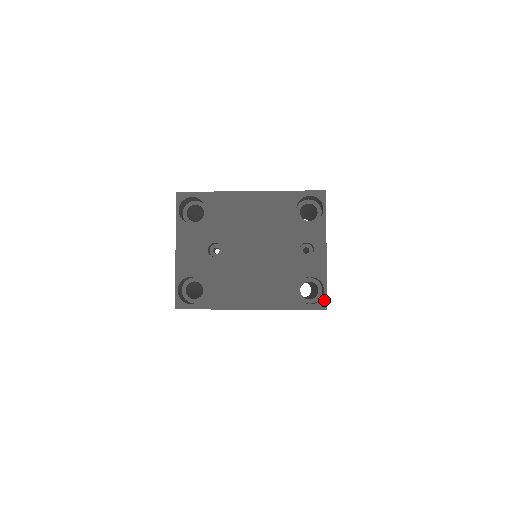
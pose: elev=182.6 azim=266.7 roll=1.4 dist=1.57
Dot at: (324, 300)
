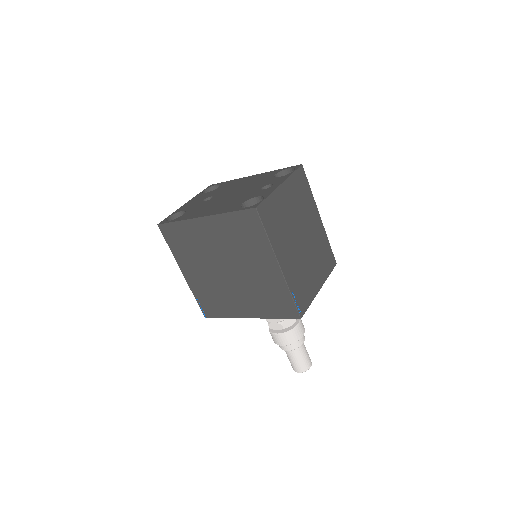
Dot at: (258, 204)
